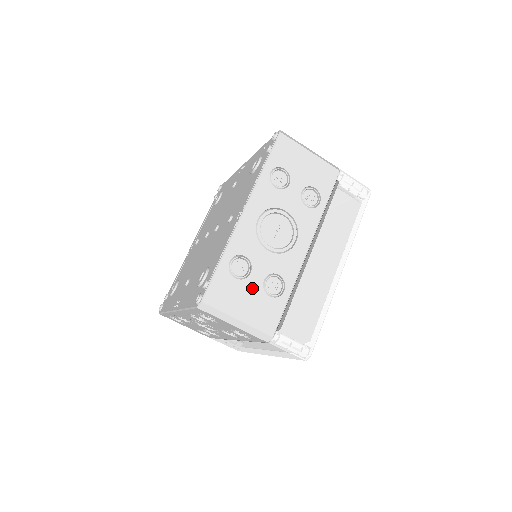
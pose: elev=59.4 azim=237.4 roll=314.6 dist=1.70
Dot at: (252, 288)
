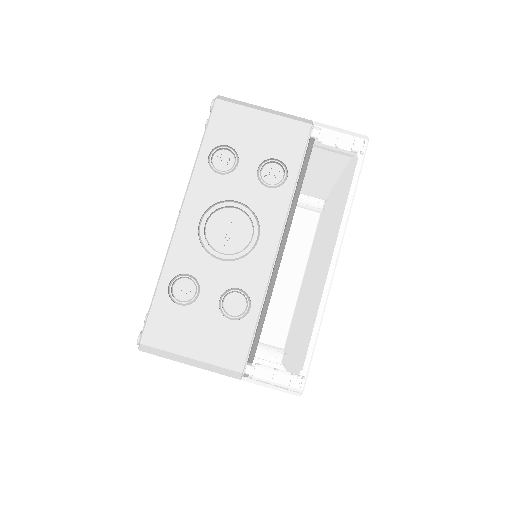
Dot at: (204, 313)
